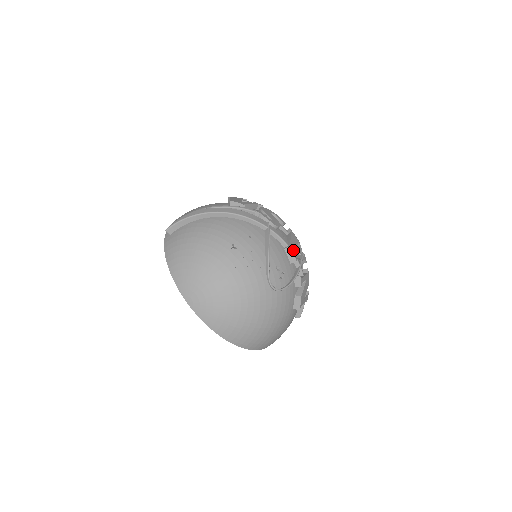
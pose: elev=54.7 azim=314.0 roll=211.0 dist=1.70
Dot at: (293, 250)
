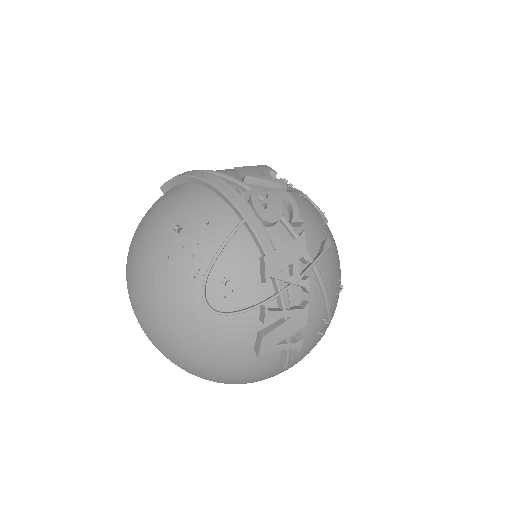
Dot at: (270, 264)
